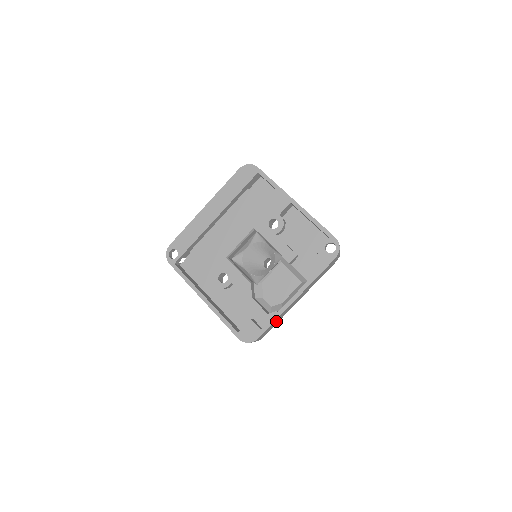
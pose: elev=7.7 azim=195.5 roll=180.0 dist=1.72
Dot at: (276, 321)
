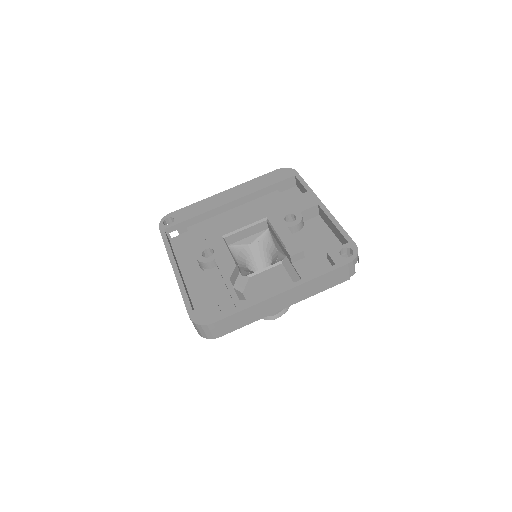
Dot at: (245, 316)
